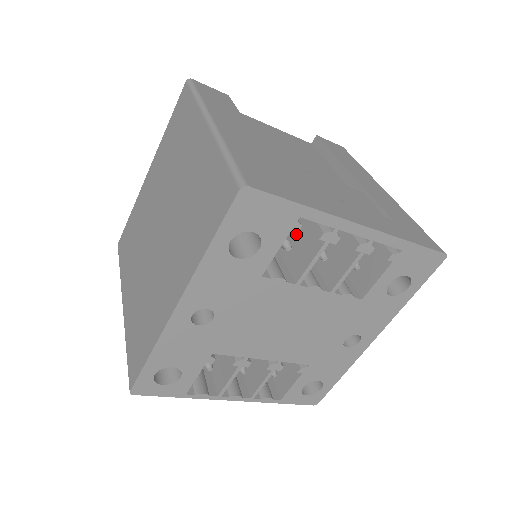
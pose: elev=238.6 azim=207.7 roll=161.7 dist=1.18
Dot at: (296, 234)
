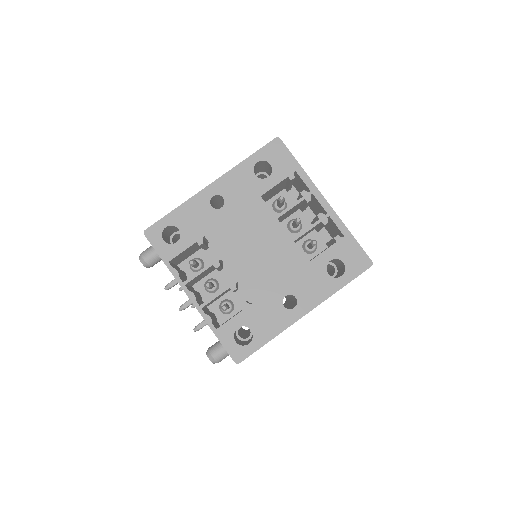
Dot at: occluded
